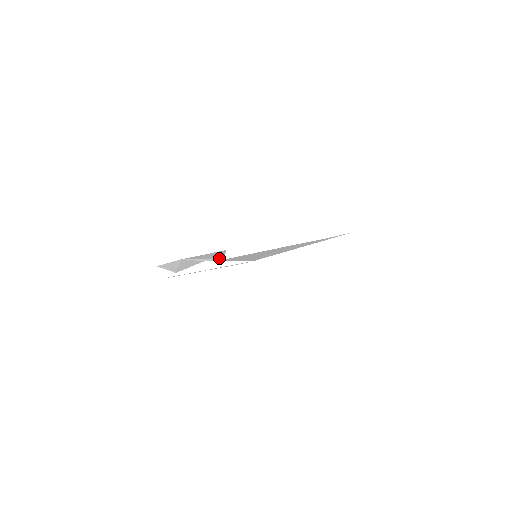
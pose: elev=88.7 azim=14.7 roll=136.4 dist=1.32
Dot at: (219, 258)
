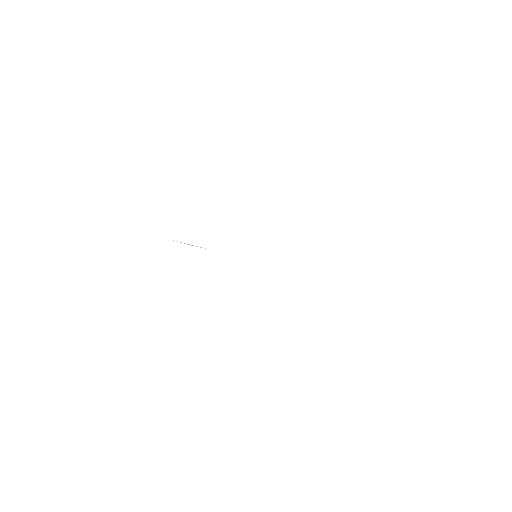
Dot at: occluded
